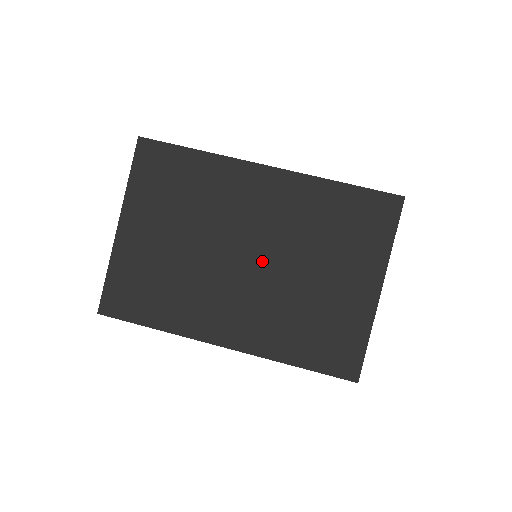
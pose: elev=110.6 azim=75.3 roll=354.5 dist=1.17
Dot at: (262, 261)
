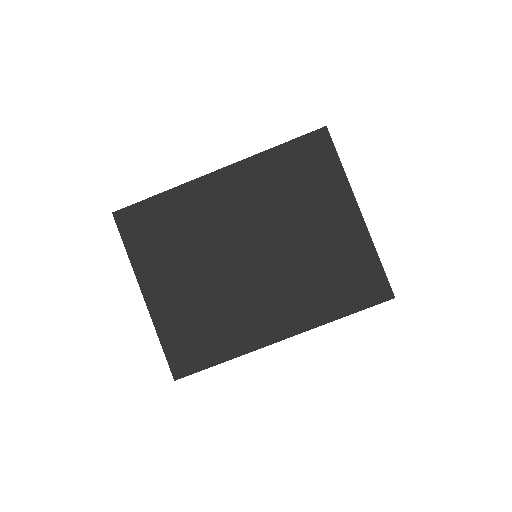
Dot at: occluded
